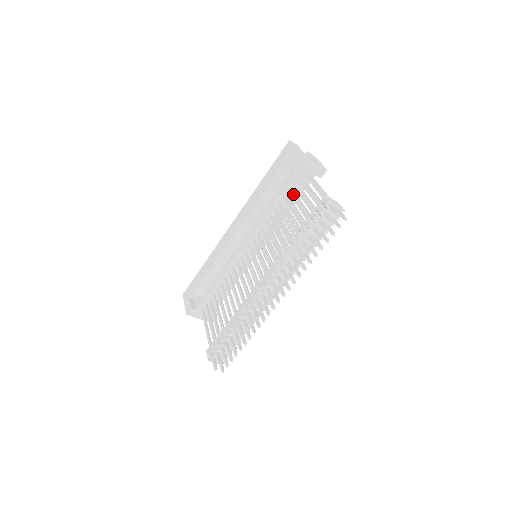
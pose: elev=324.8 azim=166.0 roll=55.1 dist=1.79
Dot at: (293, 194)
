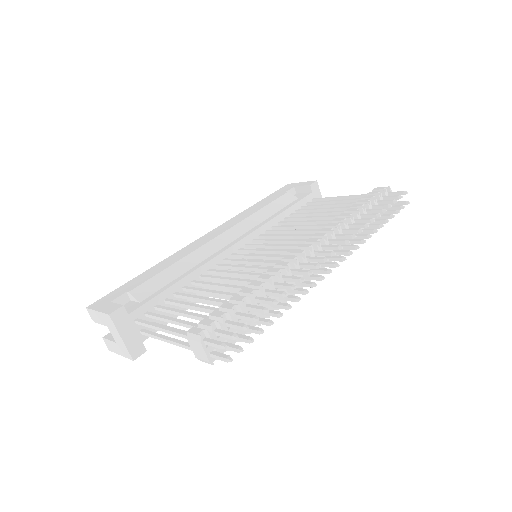
Dot at: occluded
